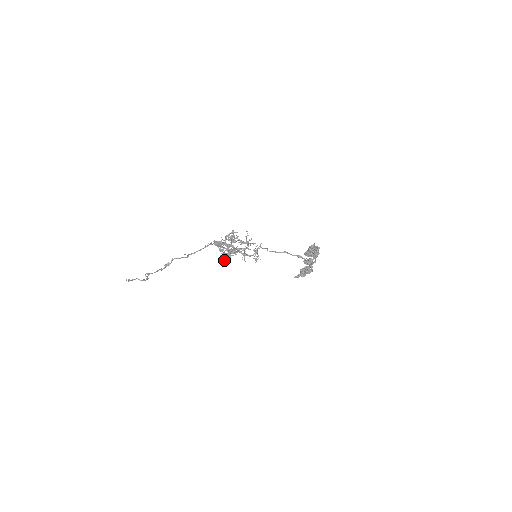
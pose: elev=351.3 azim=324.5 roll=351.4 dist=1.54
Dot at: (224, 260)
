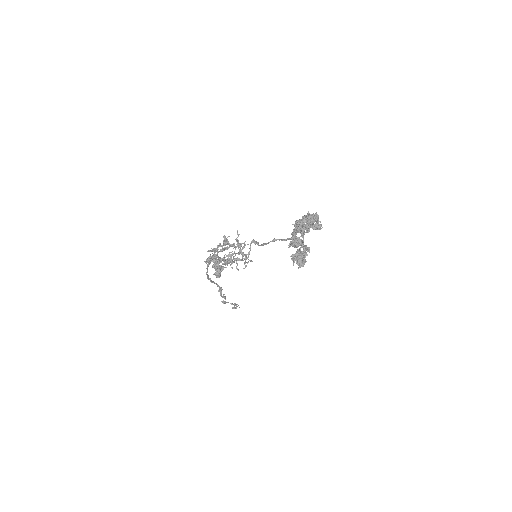
Dot at: (216, 277)
